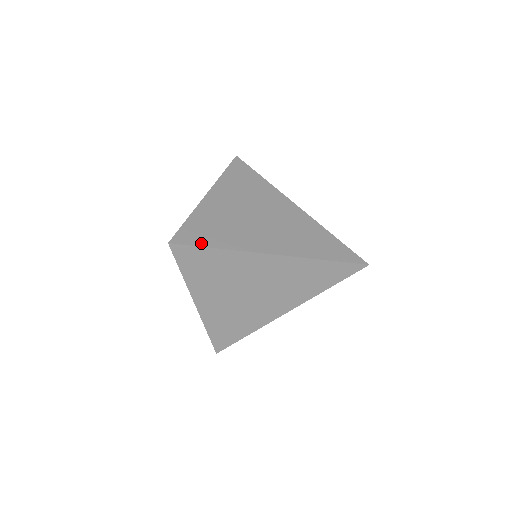
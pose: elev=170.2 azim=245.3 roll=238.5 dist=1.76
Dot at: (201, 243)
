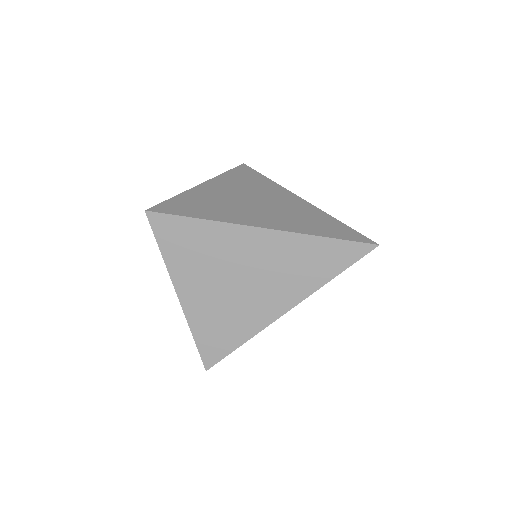
Dot at: (181, 213)
